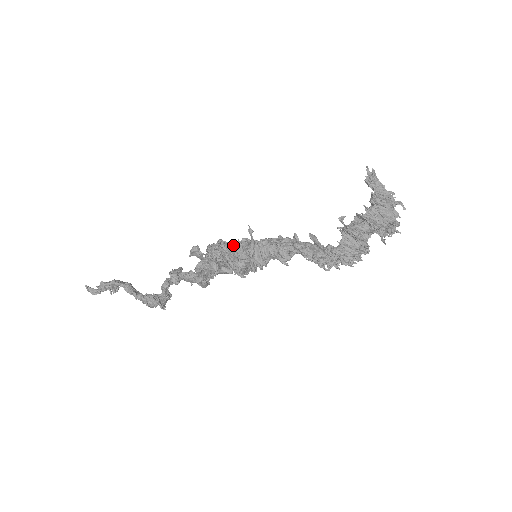
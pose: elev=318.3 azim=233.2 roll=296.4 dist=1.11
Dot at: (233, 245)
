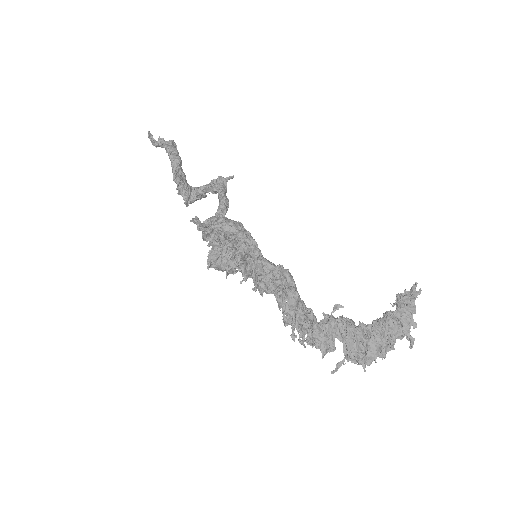
Dot at: (229, 244)
